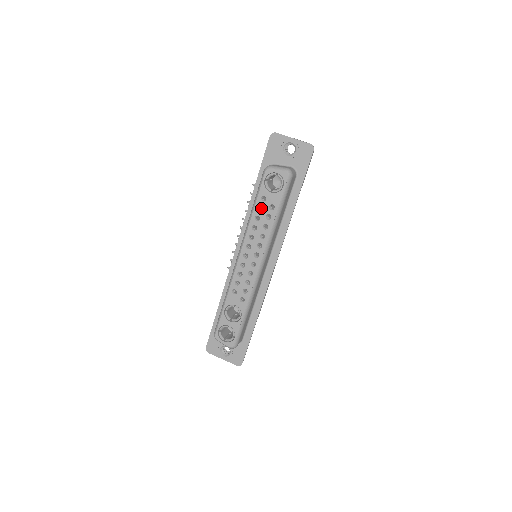
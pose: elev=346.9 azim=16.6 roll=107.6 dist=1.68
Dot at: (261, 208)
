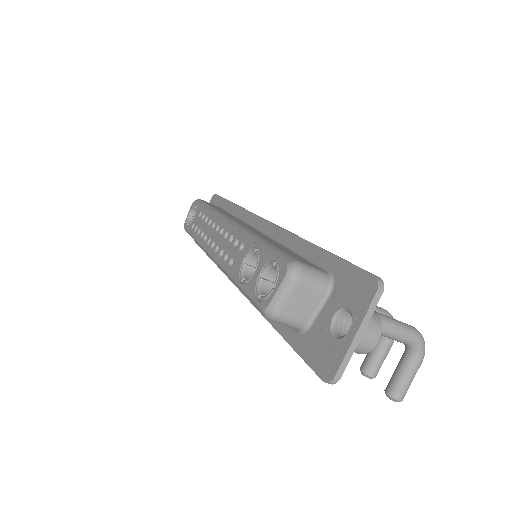
Dot at: occluded
